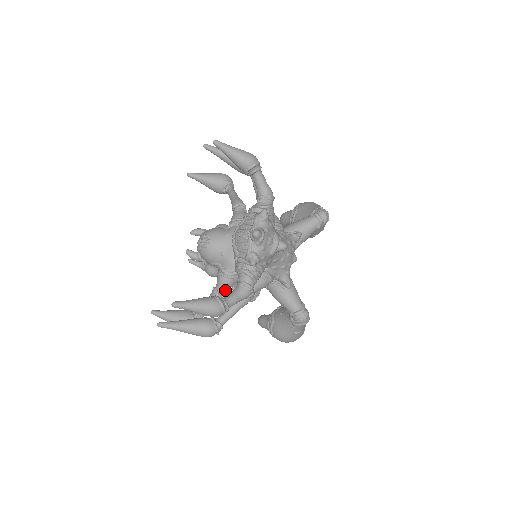
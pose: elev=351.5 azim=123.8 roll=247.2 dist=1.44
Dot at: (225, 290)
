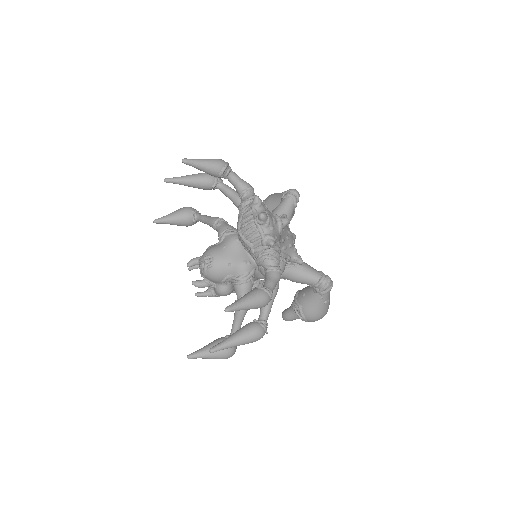
Dot at: occluded
